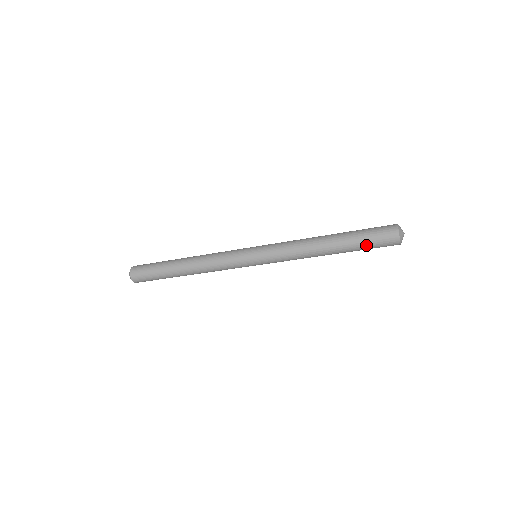
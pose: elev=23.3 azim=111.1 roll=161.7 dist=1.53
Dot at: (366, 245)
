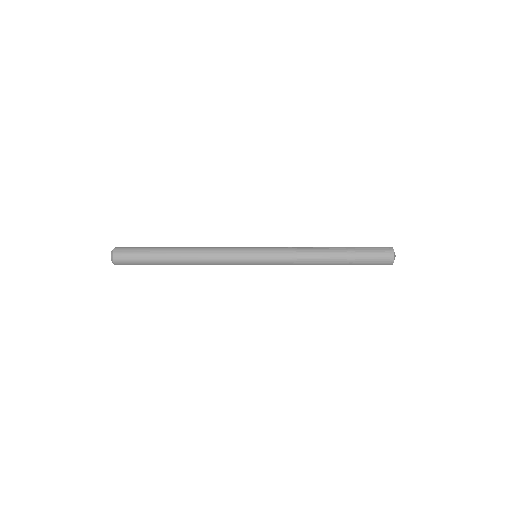
Dot at: occluded
